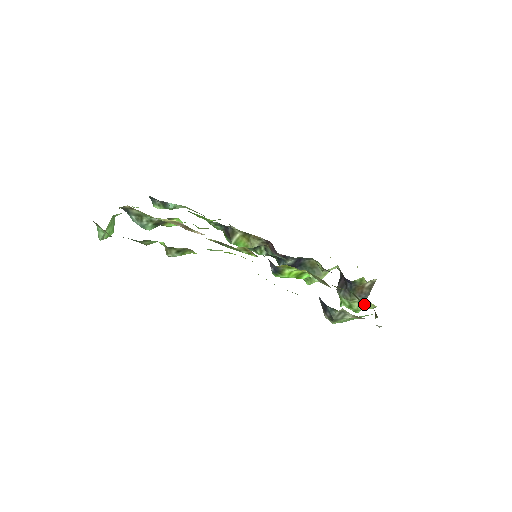
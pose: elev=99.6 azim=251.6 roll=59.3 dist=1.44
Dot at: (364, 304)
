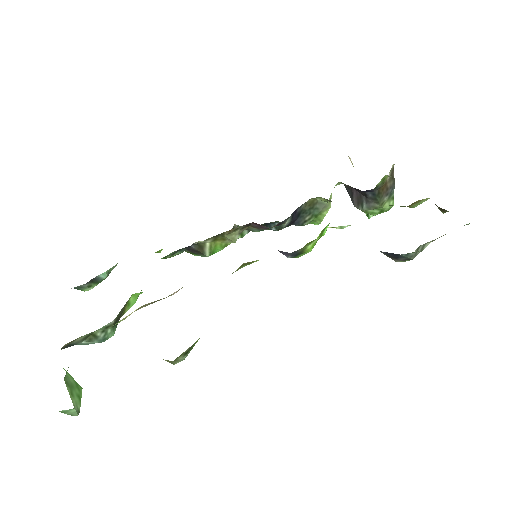
Dot at: (413, 206)
